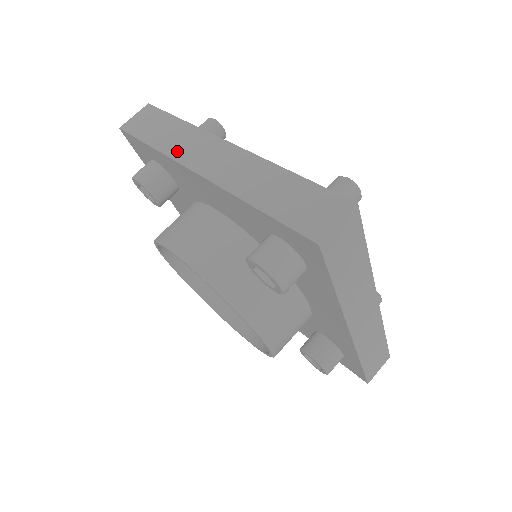
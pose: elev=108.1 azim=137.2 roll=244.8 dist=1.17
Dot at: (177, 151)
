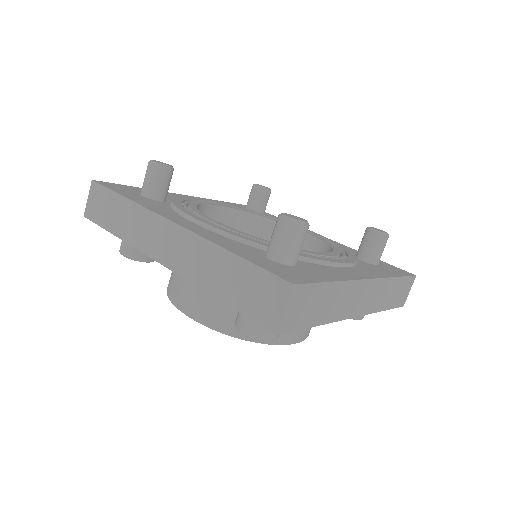
Dot at: (137, 239)
